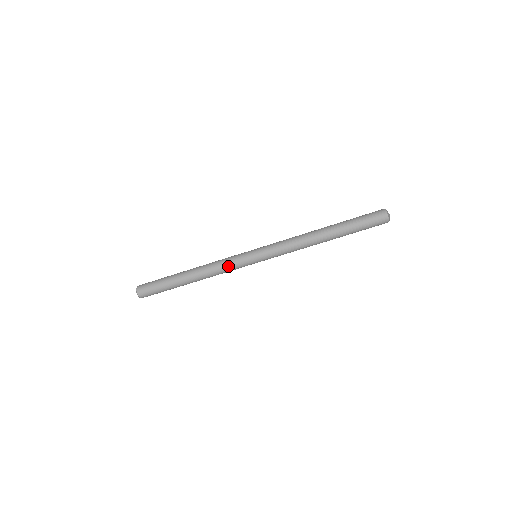
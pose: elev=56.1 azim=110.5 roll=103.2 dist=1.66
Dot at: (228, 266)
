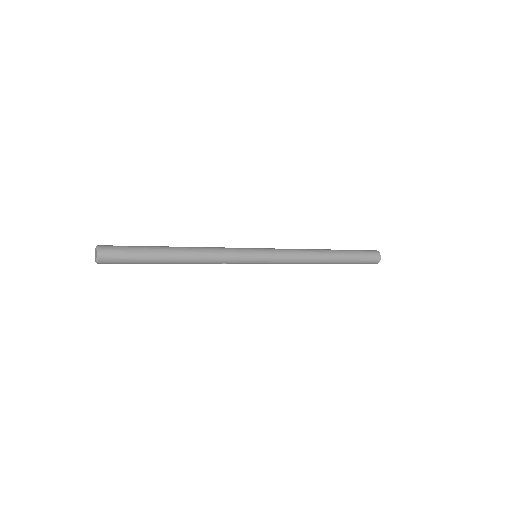
Dot at: (224, 263)
